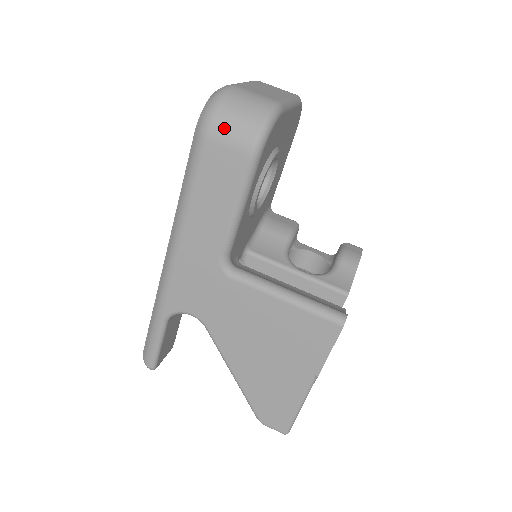
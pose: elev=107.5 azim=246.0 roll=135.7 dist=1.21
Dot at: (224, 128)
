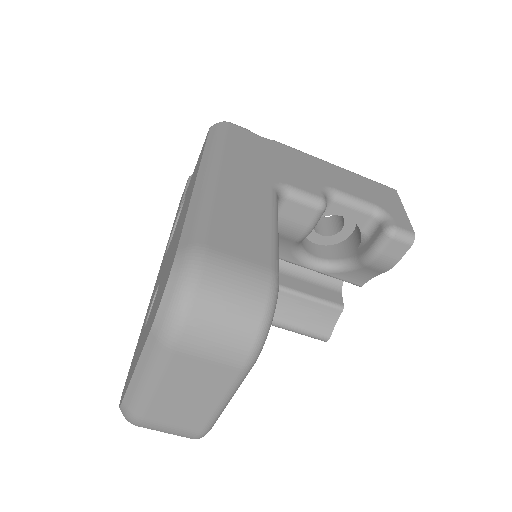
Dot at: occluded
